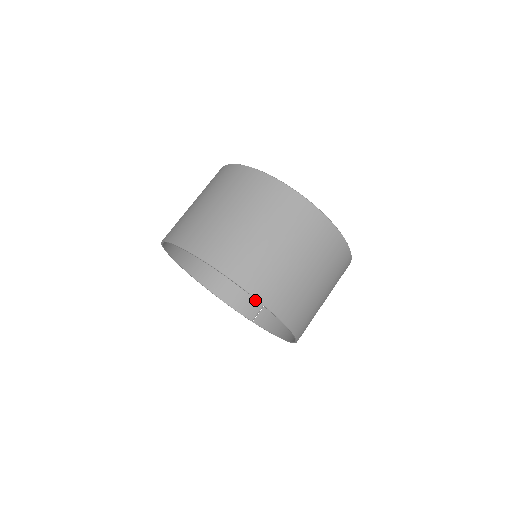
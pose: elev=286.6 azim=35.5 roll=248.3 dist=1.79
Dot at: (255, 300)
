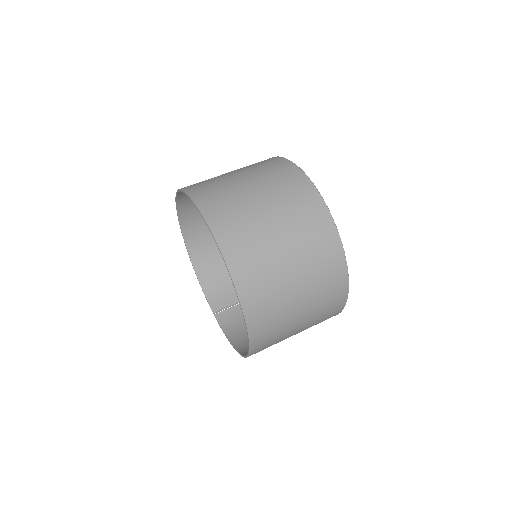
Dot at: (228, 296)
